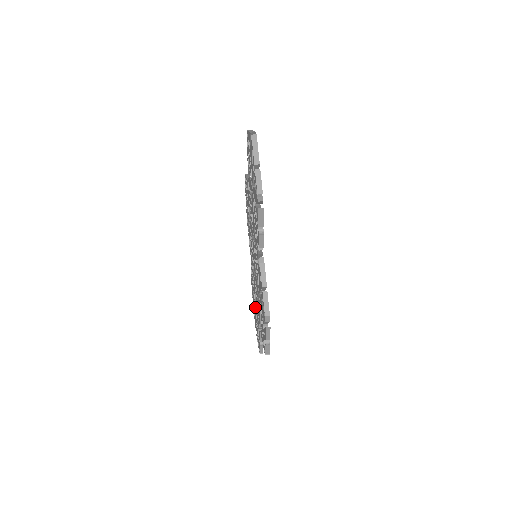
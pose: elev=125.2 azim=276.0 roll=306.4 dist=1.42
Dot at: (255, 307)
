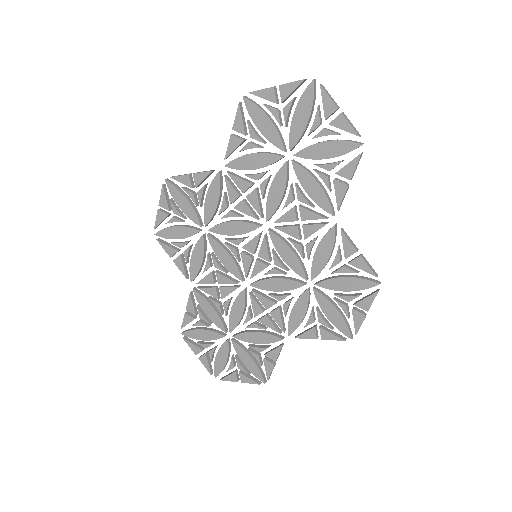
Dot at: (234, 336)
